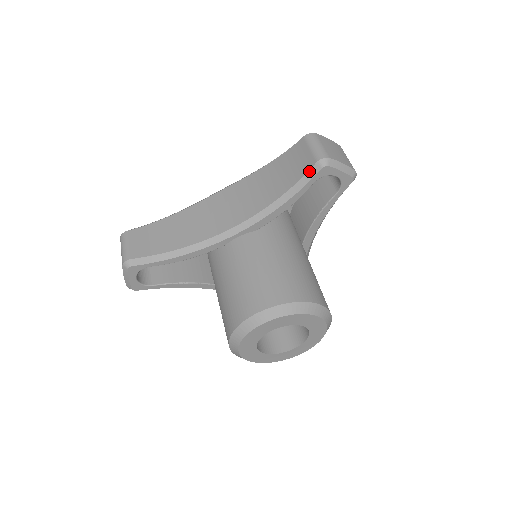
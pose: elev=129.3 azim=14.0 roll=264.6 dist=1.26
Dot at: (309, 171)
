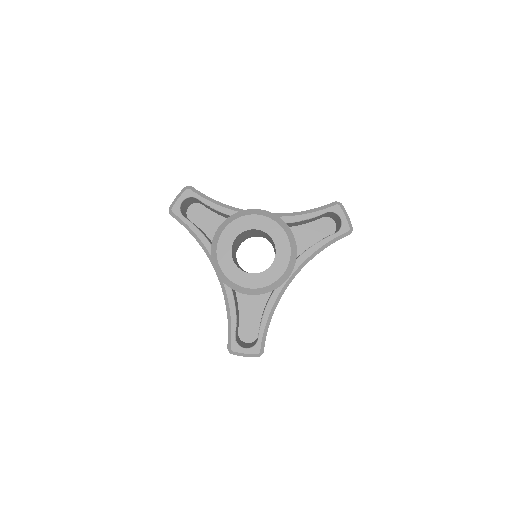
Dot at: (327, 205)
